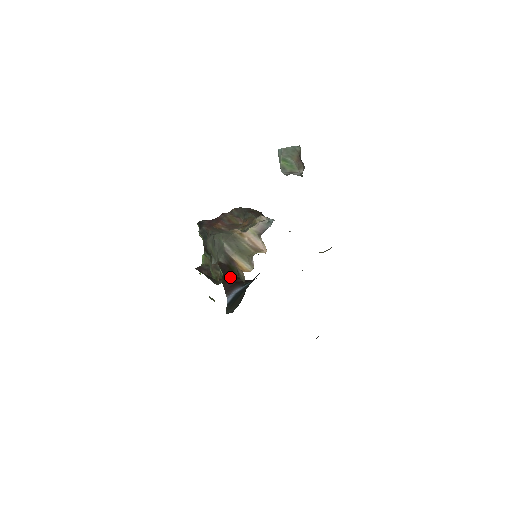
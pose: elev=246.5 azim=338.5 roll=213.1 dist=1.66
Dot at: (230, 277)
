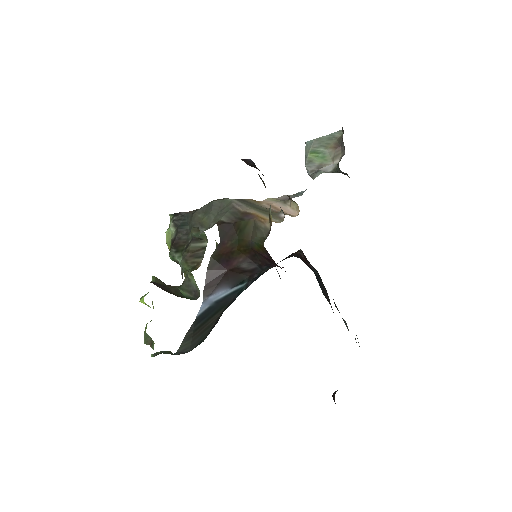
Dot at: (229, 250)
